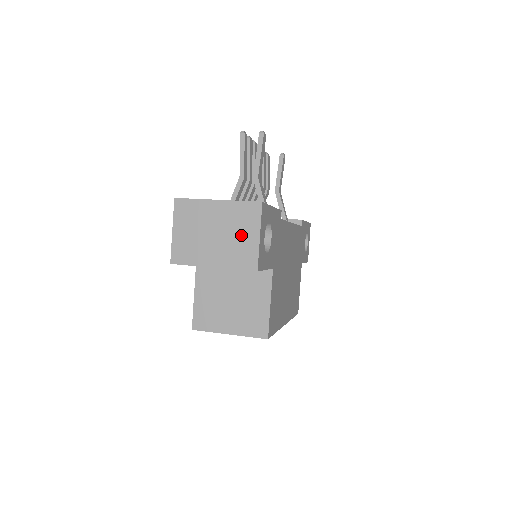
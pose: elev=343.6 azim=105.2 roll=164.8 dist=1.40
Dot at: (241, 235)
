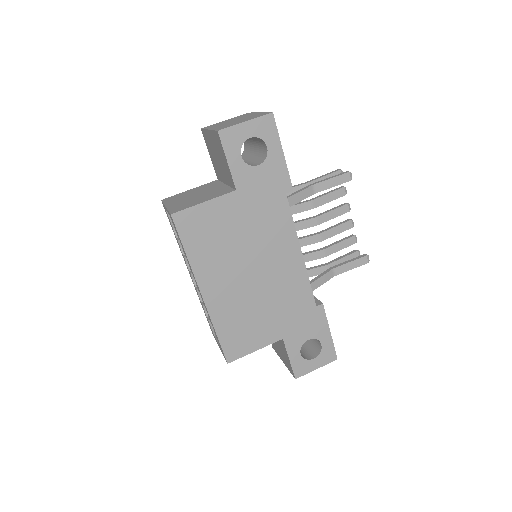
Dot at: (241, 121)
